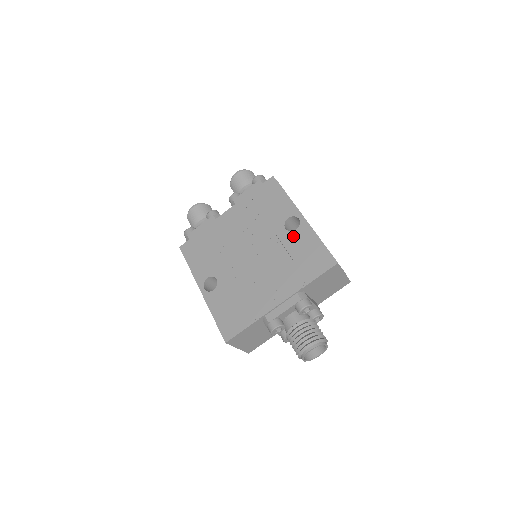
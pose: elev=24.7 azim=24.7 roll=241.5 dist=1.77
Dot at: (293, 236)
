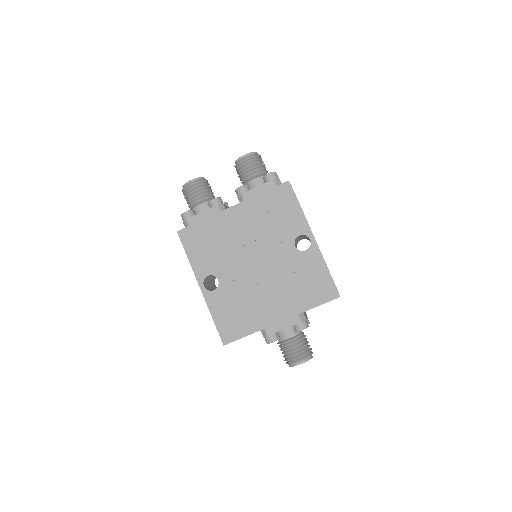
Dot at: (302, 257)
